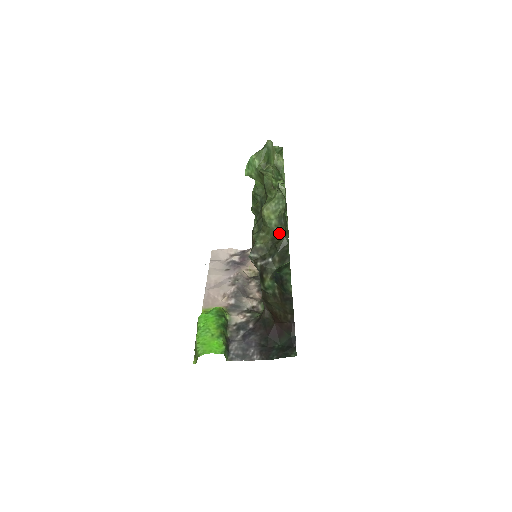
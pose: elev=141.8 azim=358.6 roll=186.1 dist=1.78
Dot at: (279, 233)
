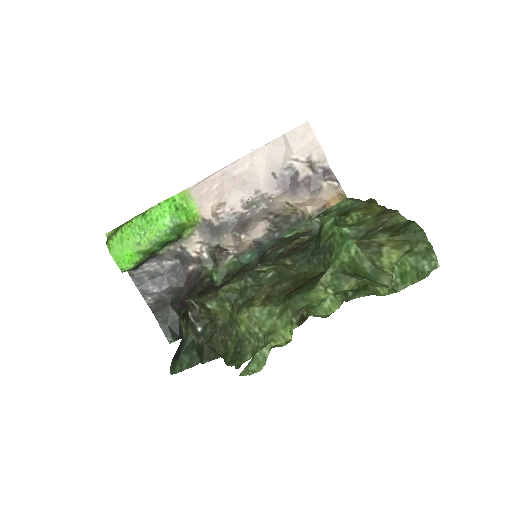
Dot at: (230, 339)
